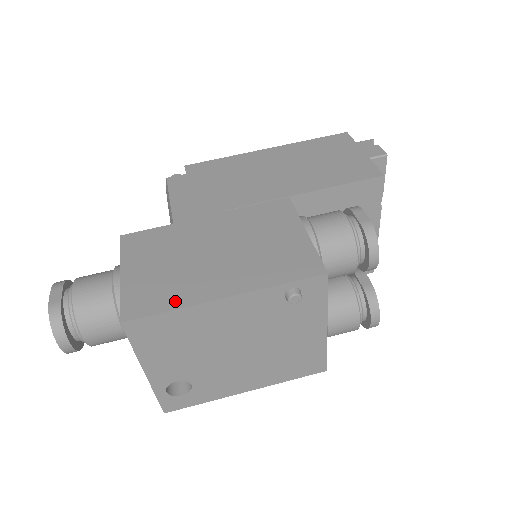
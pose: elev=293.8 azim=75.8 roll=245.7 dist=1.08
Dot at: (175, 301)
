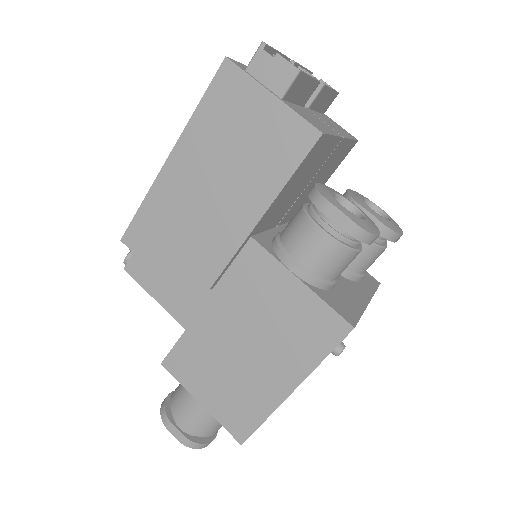
Dot at: (260, 412)
